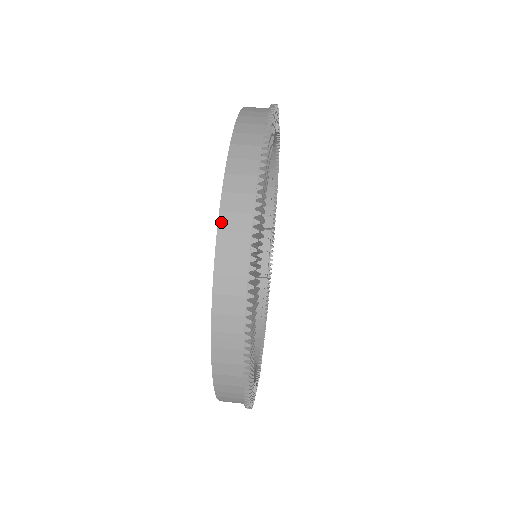
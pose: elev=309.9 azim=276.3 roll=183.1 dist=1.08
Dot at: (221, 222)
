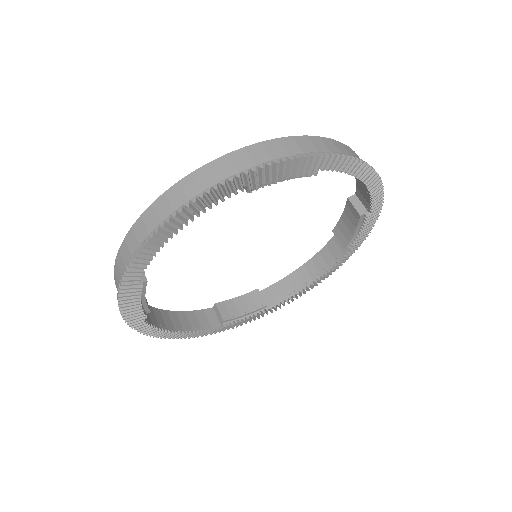
Dot at: (300, 137)
